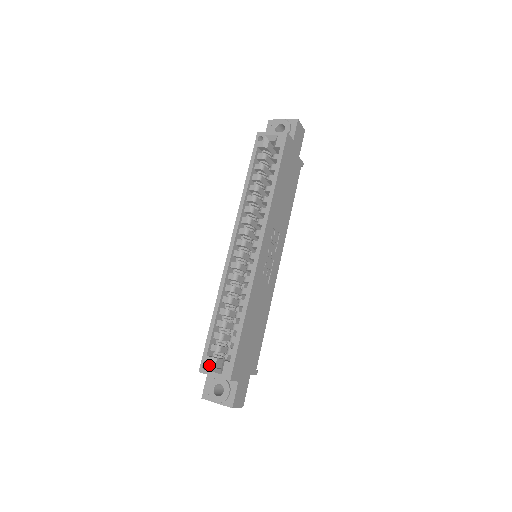
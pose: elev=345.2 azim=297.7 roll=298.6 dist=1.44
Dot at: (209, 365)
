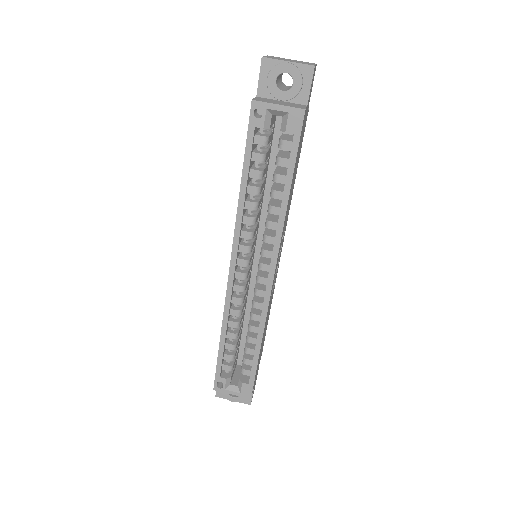
Dot at: (224, 385)
